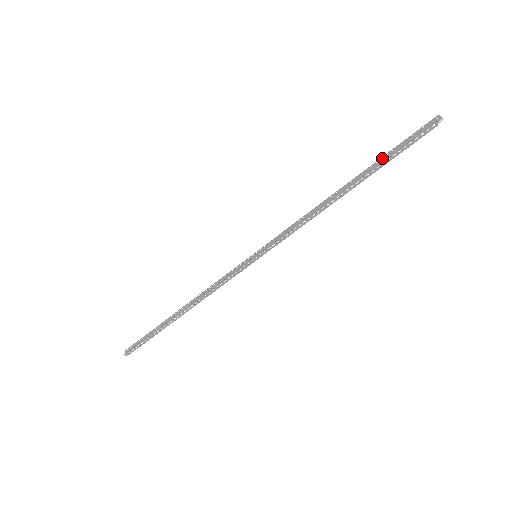
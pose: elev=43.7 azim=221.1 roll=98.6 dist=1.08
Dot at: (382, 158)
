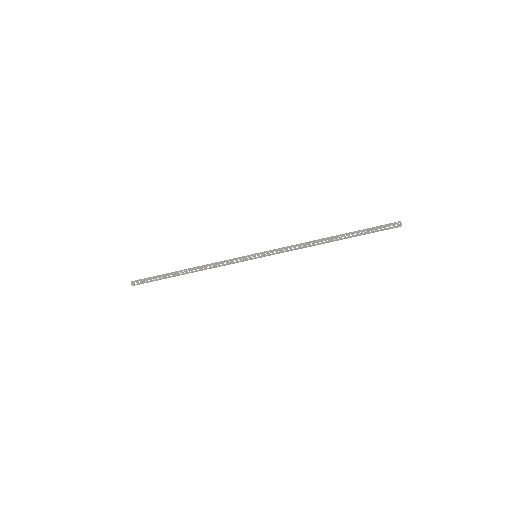
Dot at: (359, 231)
